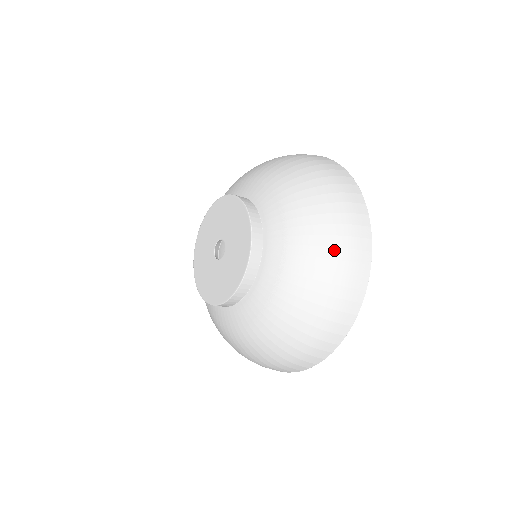
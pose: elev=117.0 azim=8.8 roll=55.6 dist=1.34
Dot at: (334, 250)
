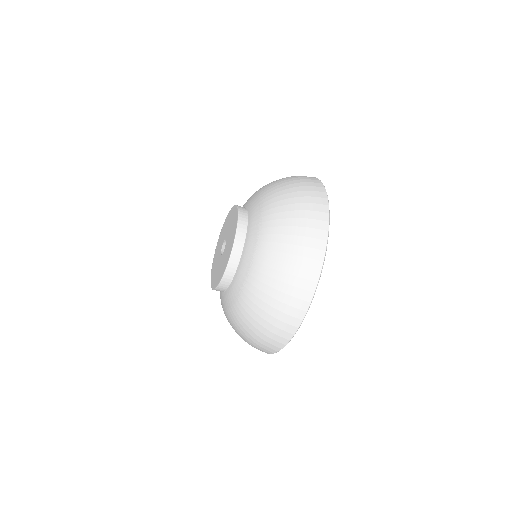
Dot at: (274, 301)
